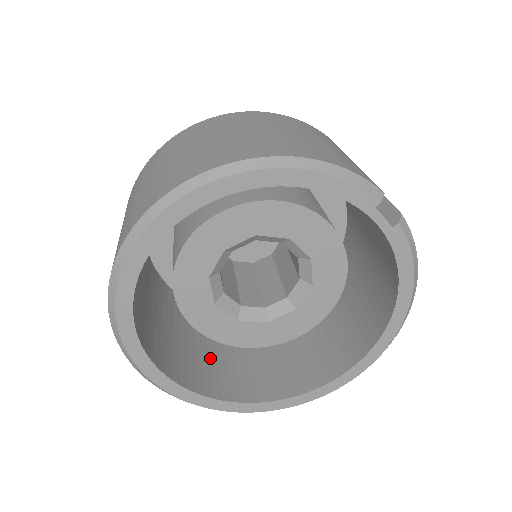
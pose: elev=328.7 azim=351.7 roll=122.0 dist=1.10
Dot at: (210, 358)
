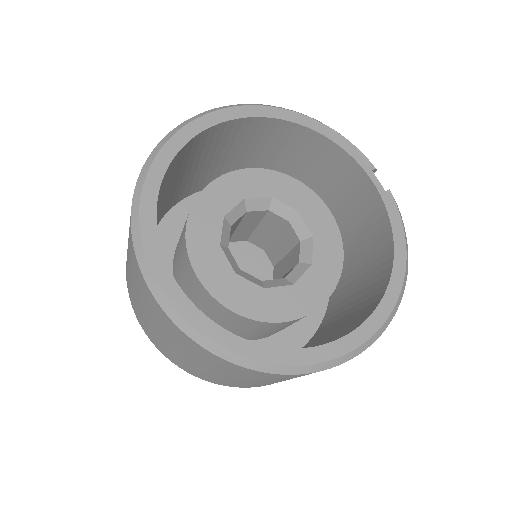
Dot at: occluded
